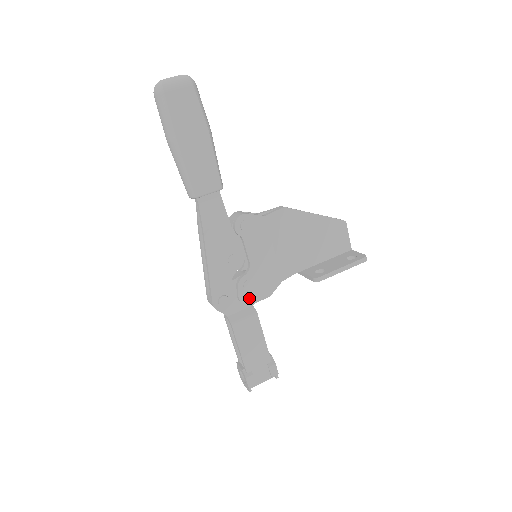
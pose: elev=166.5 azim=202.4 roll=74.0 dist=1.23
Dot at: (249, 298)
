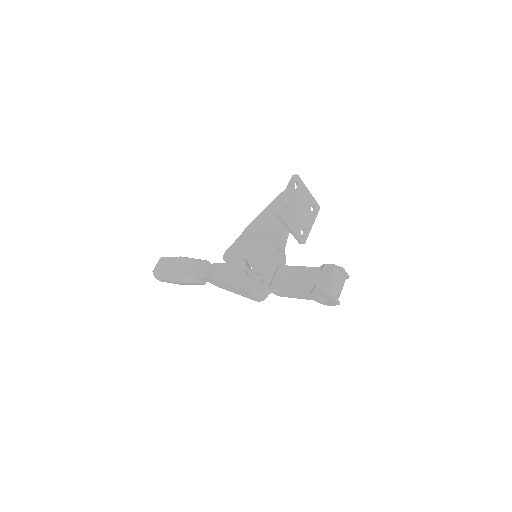
Dot at: (267, 268)
